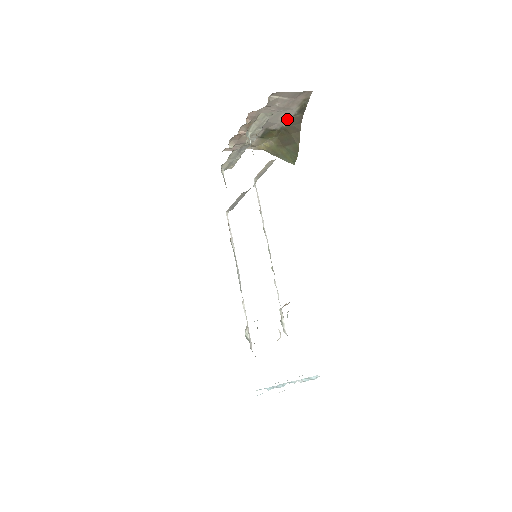
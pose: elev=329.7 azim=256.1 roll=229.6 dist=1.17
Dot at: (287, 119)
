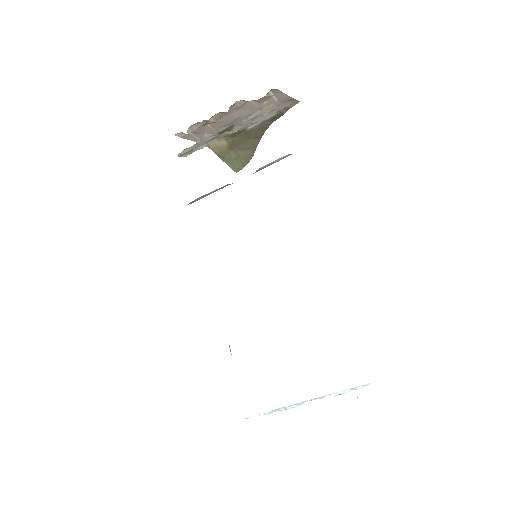
Dot at: (256, 122)
